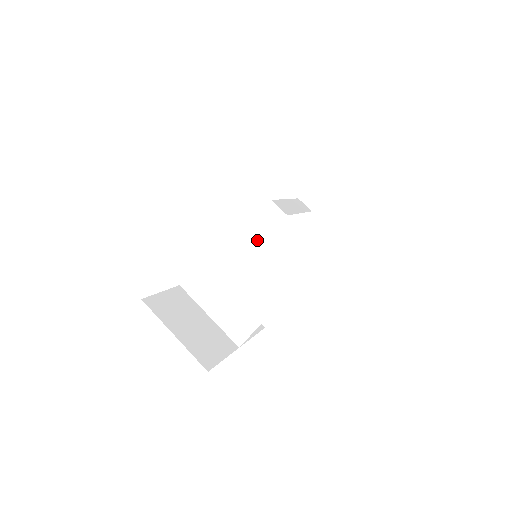
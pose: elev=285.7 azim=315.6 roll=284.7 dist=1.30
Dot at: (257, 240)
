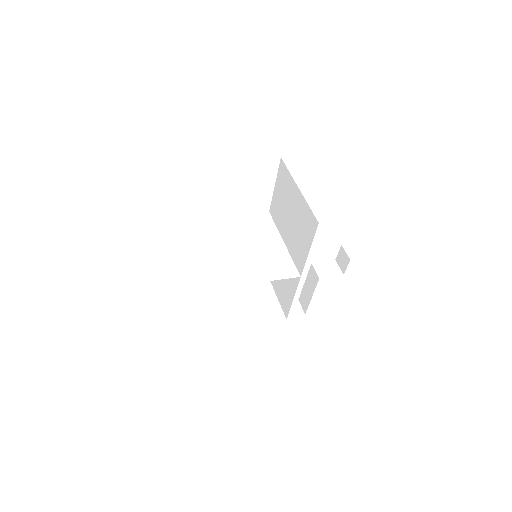
Dot at: (280, 233)
